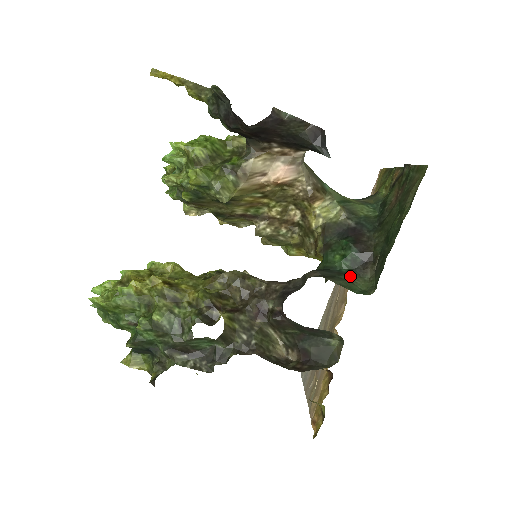
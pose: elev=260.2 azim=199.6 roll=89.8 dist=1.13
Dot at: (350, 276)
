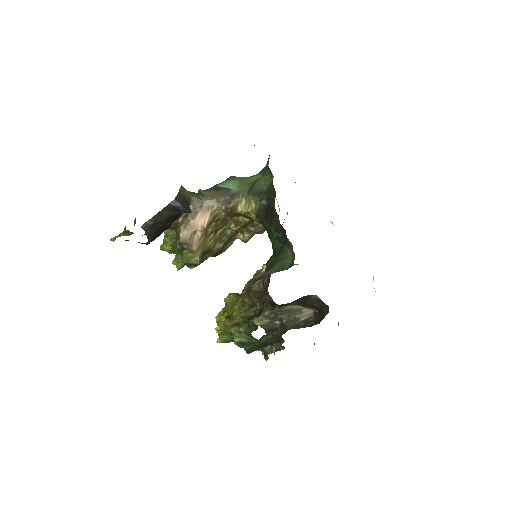
Dot at: (284, 251)
